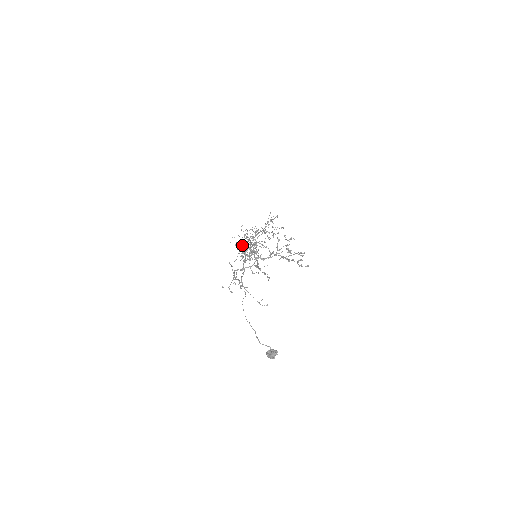
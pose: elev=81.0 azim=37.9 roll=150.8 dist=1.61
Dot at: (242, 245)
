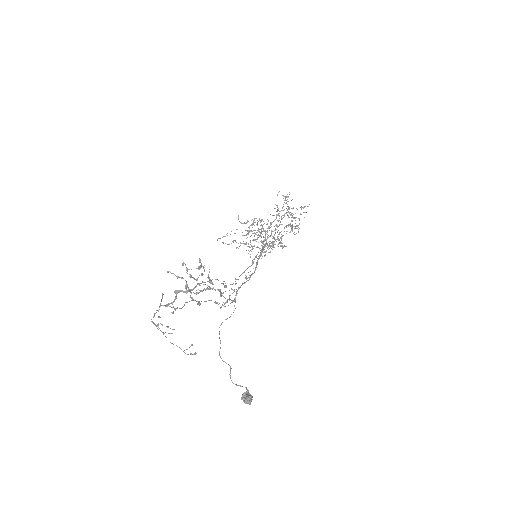
Dot at: occluded
